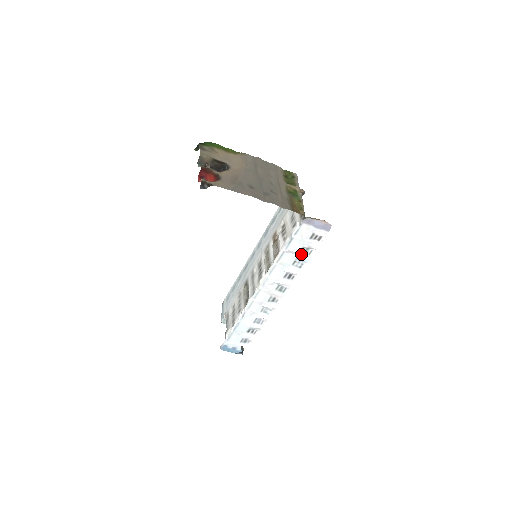
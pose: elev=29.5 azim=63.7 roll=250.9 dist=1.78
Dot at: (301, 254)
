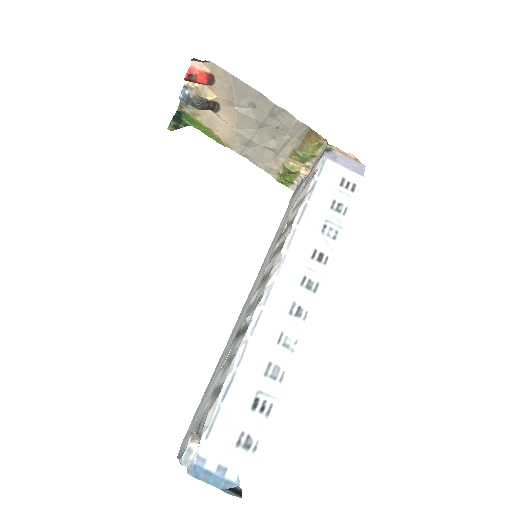
Dot at: (332, 213)
